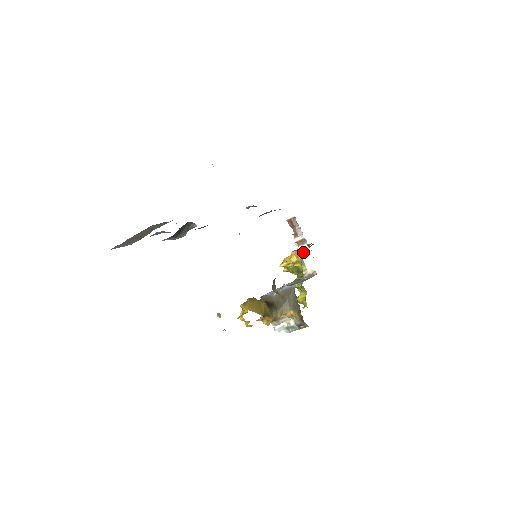
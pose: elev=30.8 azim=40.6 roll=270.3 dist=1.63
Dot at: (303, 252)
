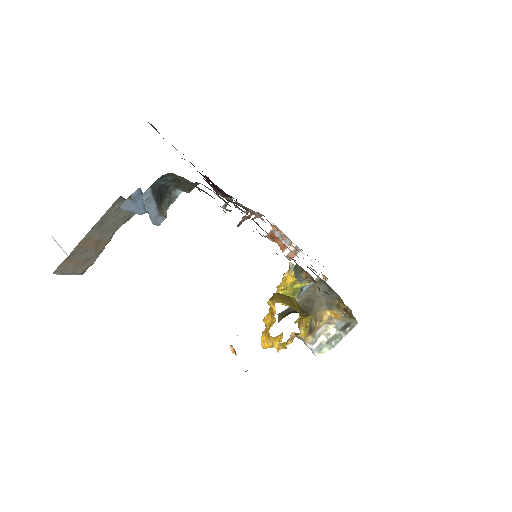
Dot at: (300, 264)
